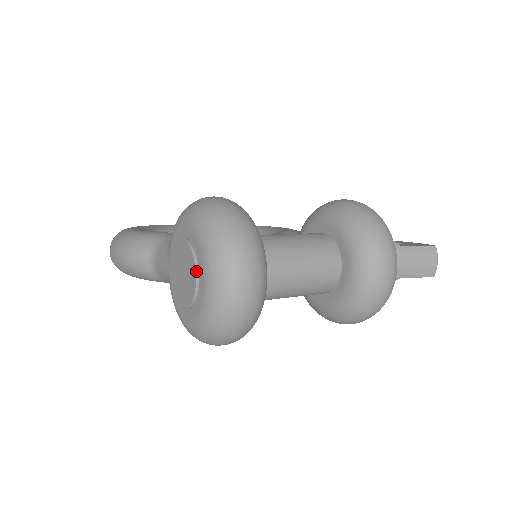
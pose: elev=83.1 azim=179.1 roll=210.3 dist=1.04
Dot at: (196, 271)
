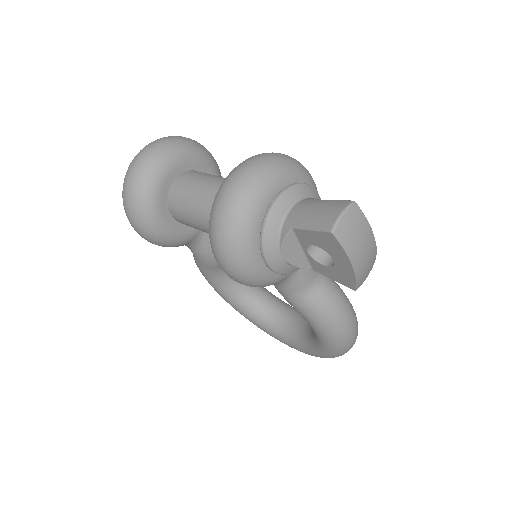
Dot at: occluded
